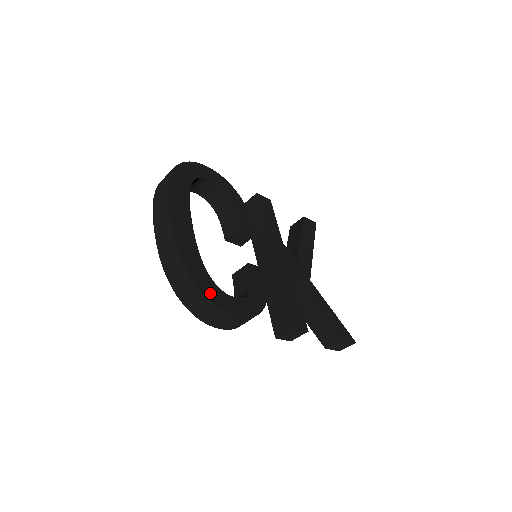
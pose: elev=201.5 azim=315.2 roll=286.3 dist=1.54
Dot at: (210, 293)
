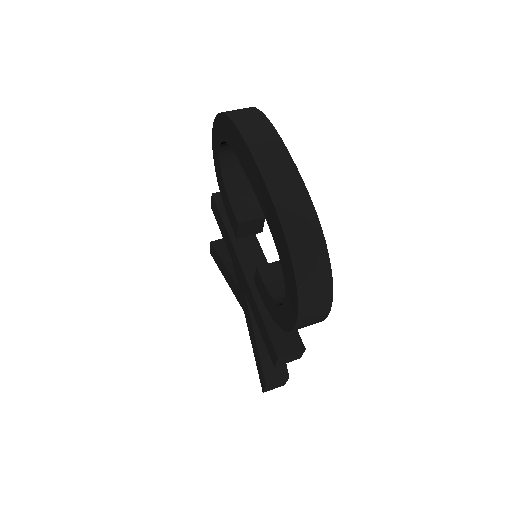
Dot at: occluded
